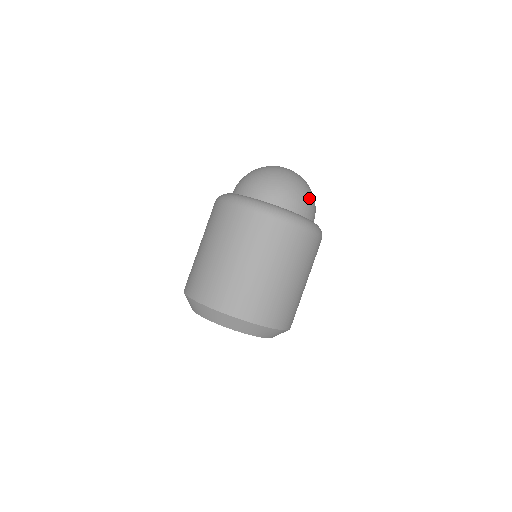
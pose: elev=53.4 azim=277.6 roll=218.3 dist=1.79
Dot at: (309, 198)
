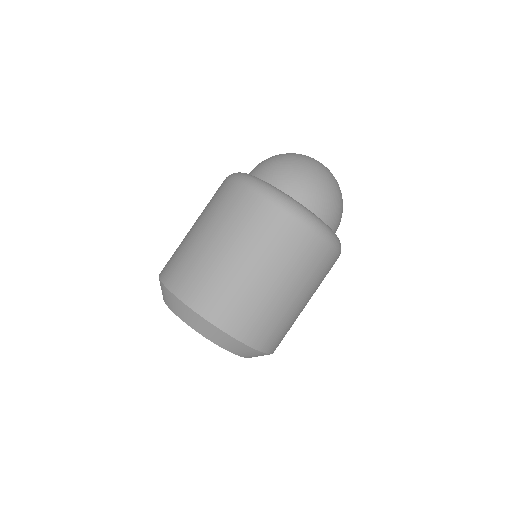
Dot at: (338, 204)
